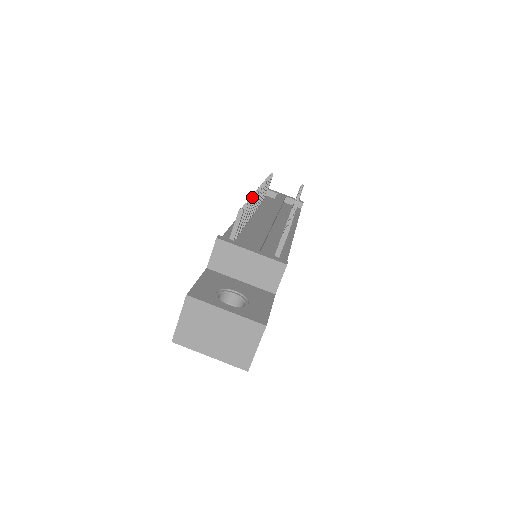
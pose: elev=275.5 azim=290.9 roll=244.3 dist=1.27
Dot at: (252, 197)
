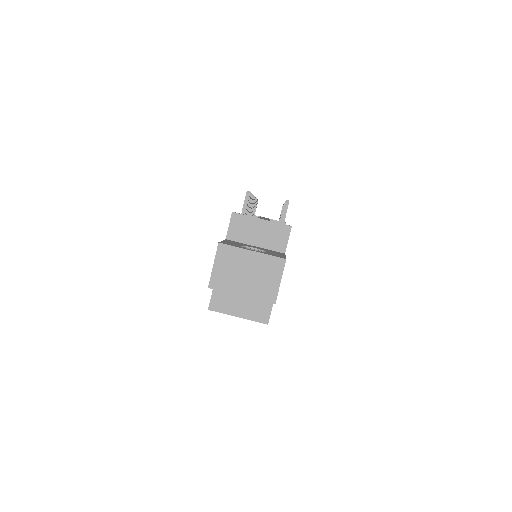
Dot at: occluded
